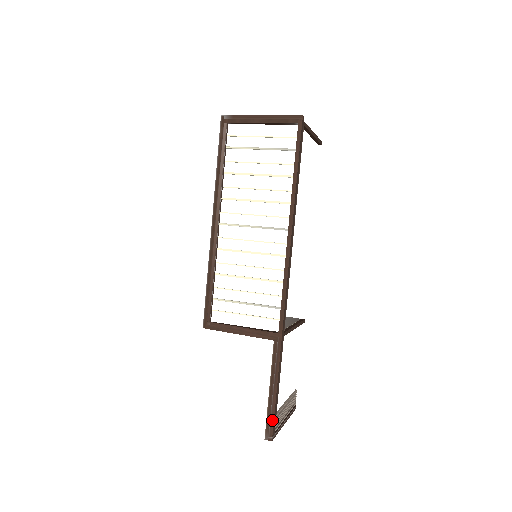
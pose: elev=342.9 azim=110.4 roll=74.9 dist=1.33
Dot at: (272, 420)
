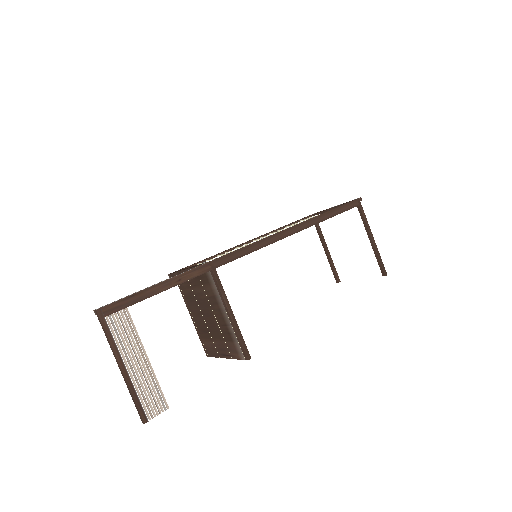
Dot at: (121, 299)
